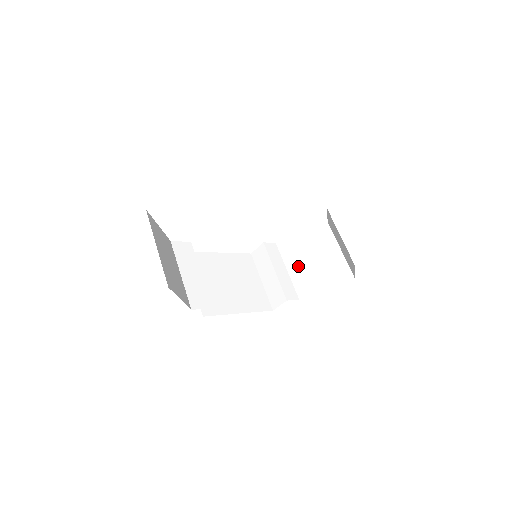
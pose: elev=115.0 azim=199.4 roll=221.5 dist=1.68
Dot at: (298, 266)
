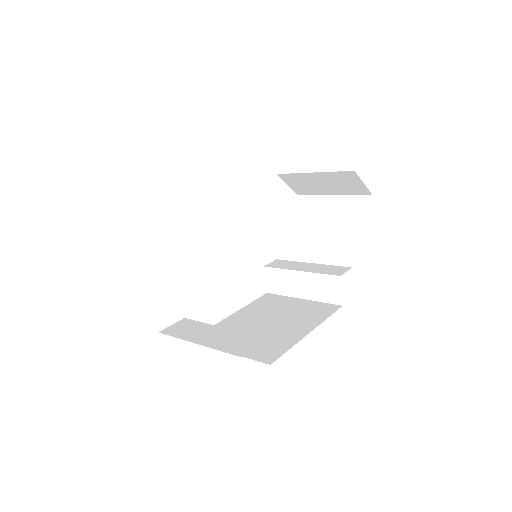
Dot at: (316, 249)
